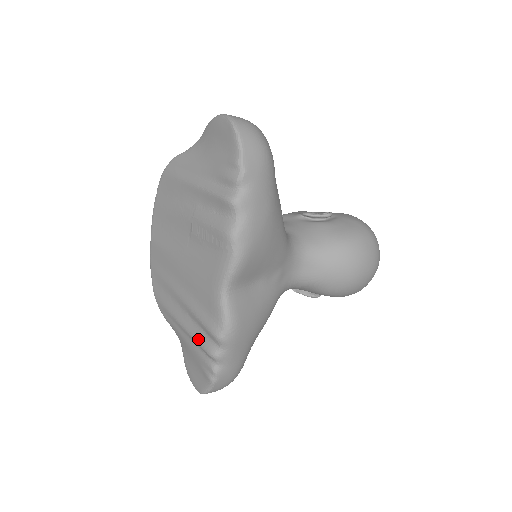
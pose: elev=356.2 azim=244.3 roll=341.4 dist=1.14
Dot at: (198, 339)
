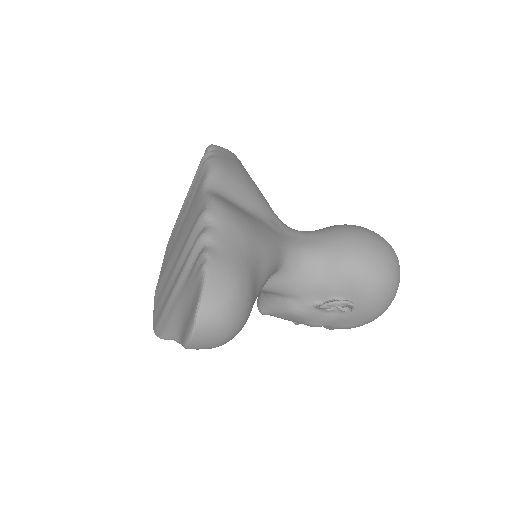
Dot at: occluded
